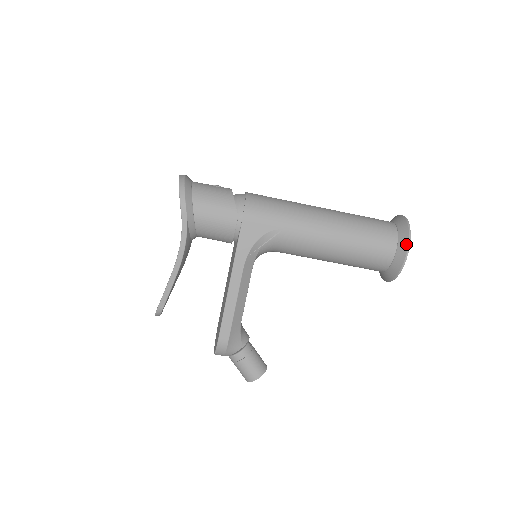
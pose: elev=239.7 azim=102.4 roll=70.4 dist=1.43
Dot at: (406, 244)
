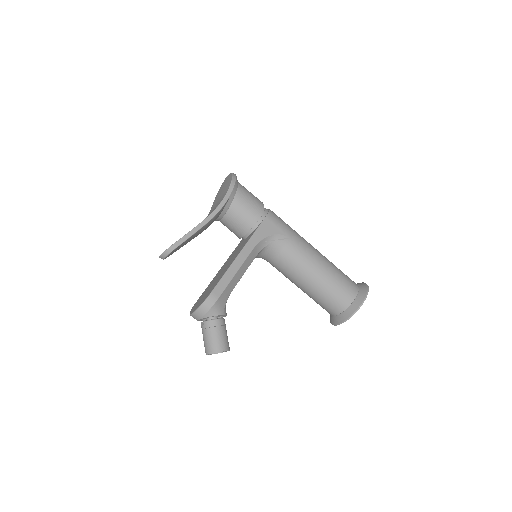
Dot at: (366, 291)
